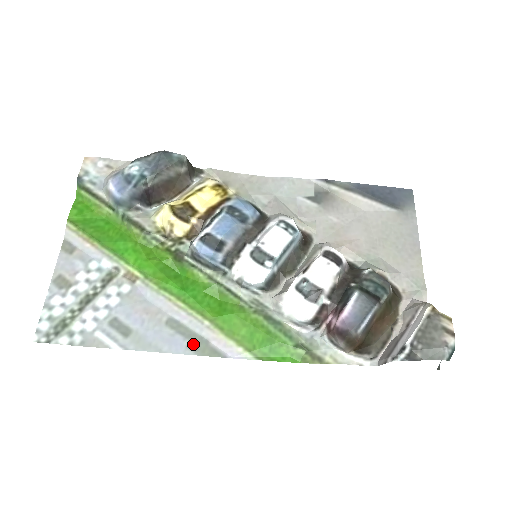
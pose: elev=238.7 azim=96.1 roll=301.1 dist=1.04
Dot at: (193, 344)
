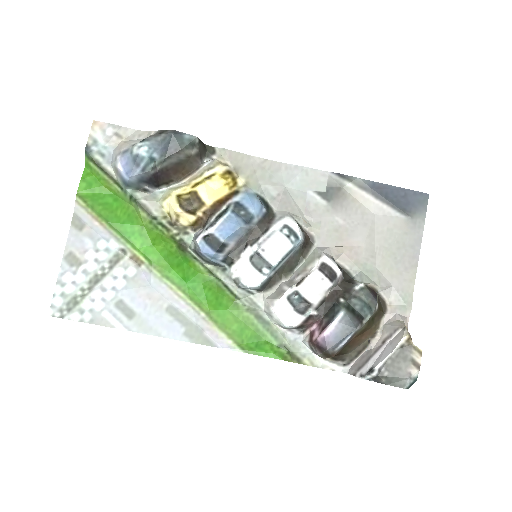
Dot at: (189, 332)
